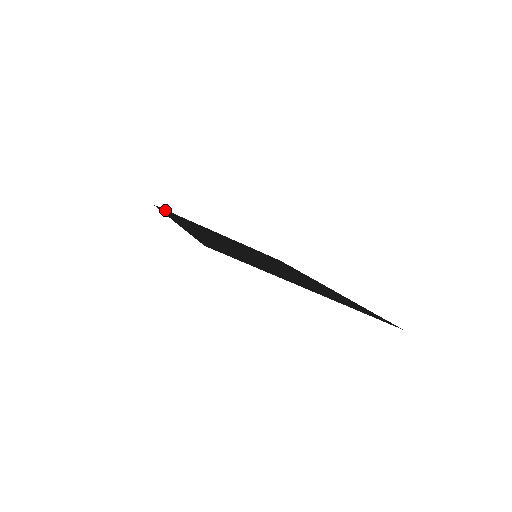
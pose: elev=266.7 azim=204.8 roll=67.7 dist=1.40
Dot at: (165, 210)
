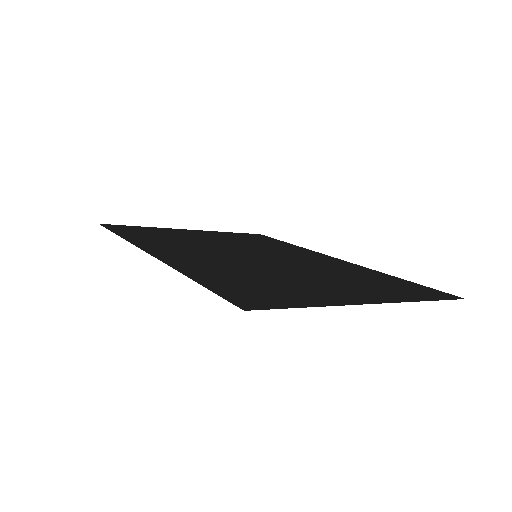
Dot at: (117, 227)
